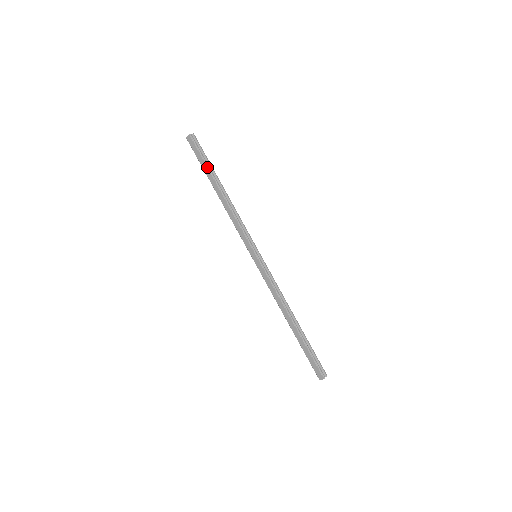
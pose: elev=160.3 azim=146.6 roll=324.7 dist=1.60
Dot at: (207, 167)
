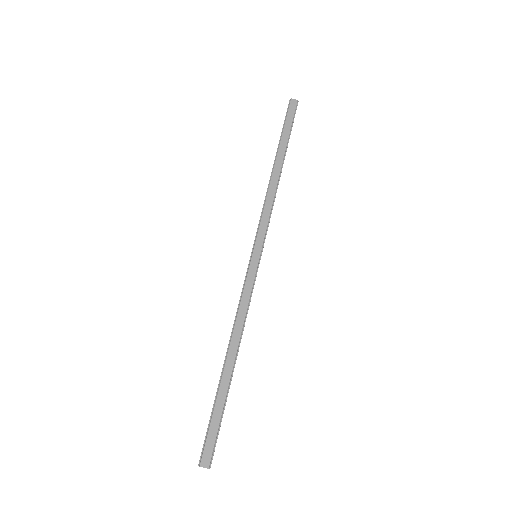
Dot at: (289, 137)
